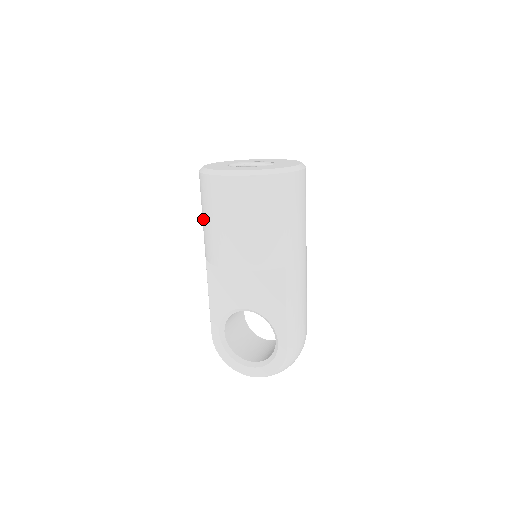
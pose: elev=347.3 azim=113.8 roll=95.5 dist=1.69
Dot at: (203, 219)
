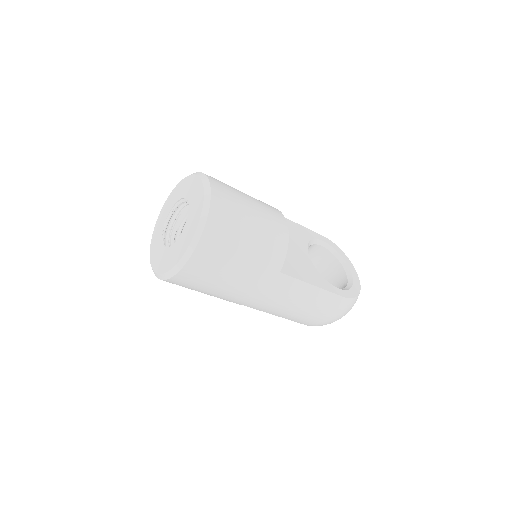
Dot at: occluded
